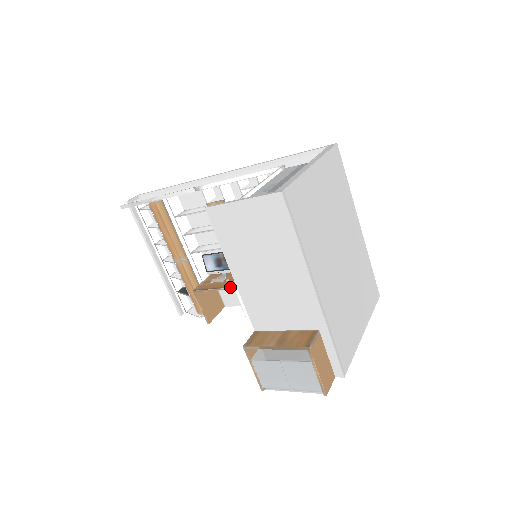
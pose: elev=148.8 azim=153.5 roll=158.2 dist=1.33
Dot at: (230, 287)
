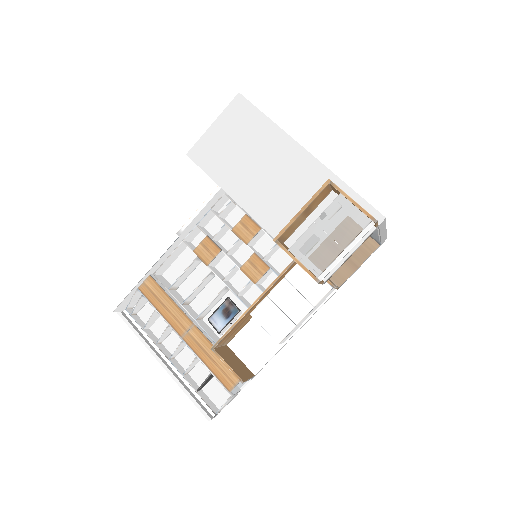
Dot at: occluded
